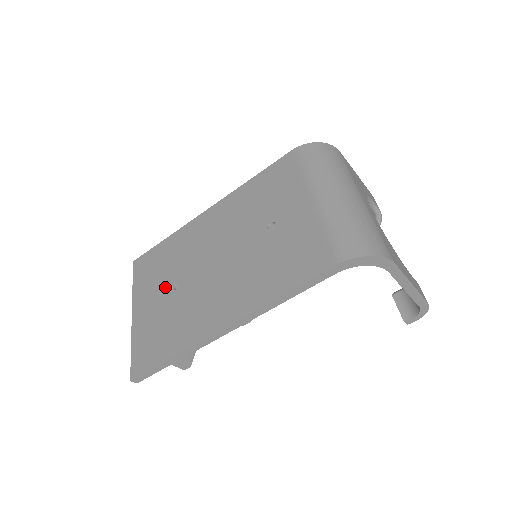
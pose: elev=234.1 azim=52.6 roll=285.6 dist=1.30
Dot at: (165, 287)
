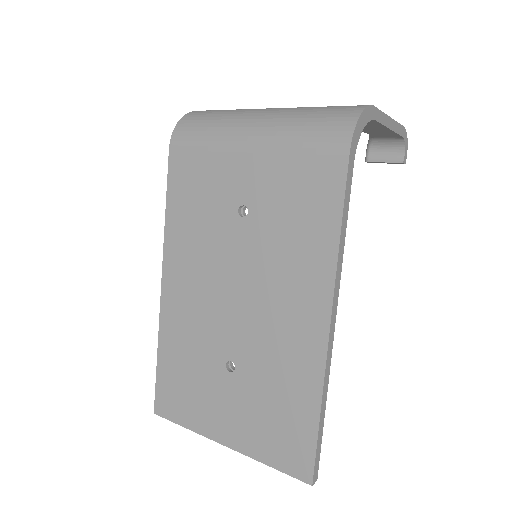
Dot at: (220, 383)
